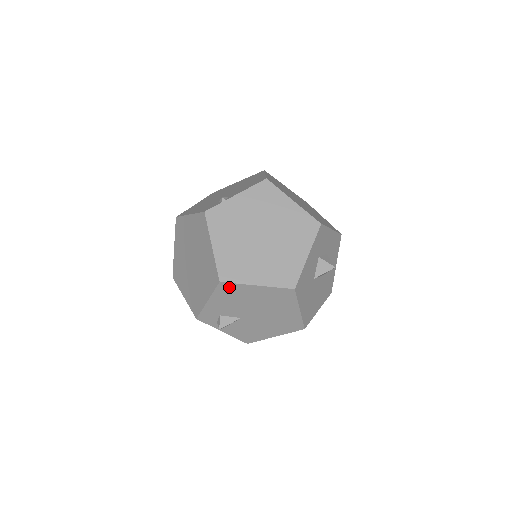
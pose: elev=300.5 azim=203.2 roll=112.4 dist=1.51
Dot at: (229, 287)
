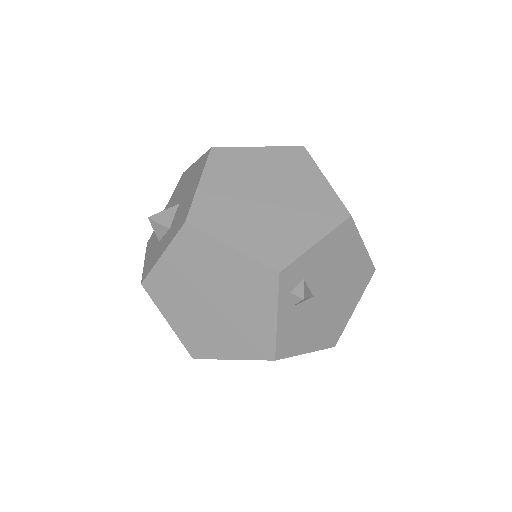
Dot at: (349, 231)
